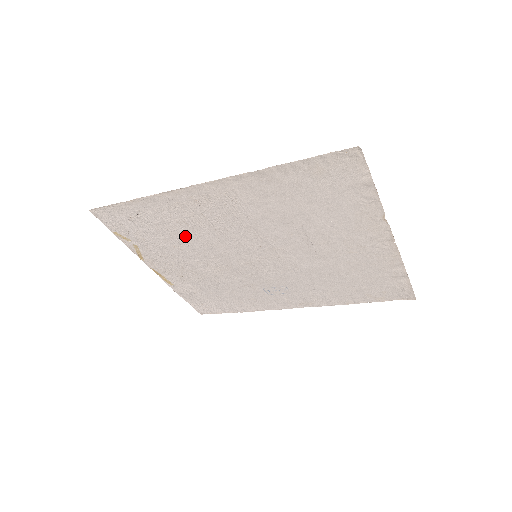
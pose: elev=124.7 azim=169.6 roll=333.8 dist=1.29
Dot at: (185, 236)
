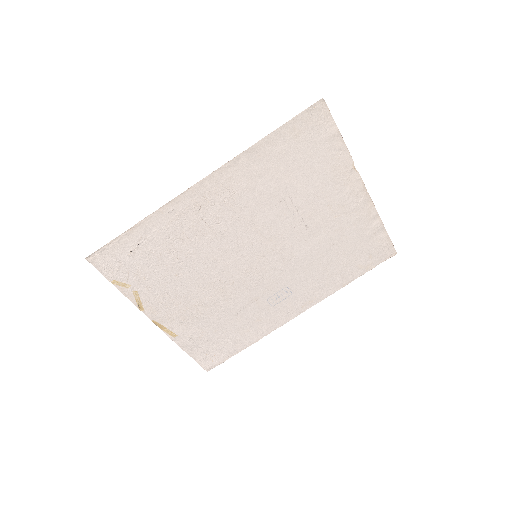
Dot at: (187, 256)
